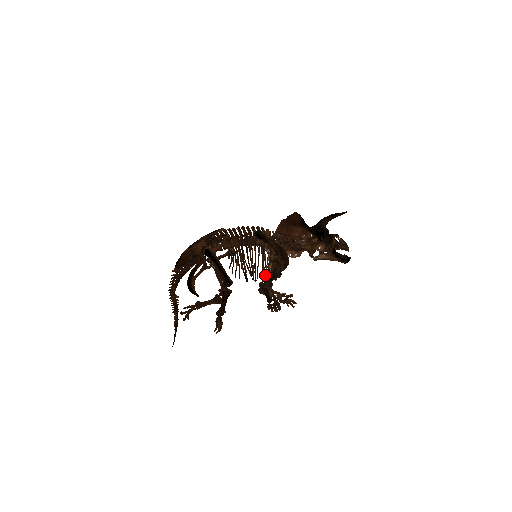
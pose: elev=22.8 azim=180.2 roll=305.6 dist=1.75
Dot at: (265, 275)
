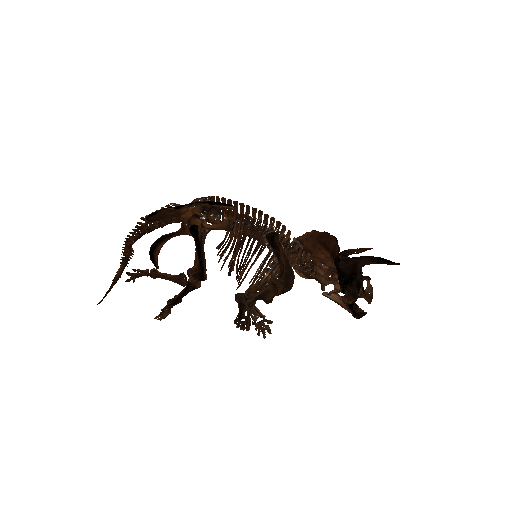
Dot at: occluded
